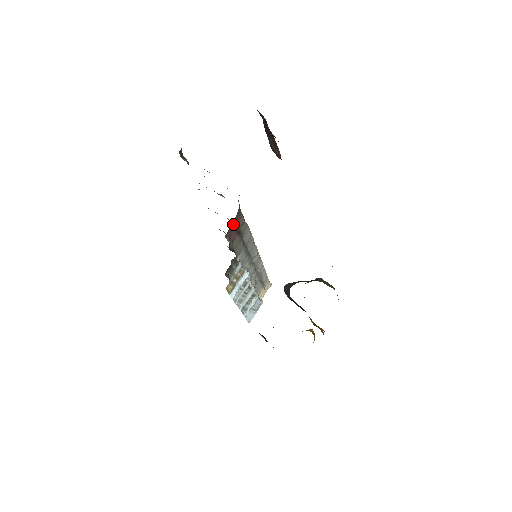
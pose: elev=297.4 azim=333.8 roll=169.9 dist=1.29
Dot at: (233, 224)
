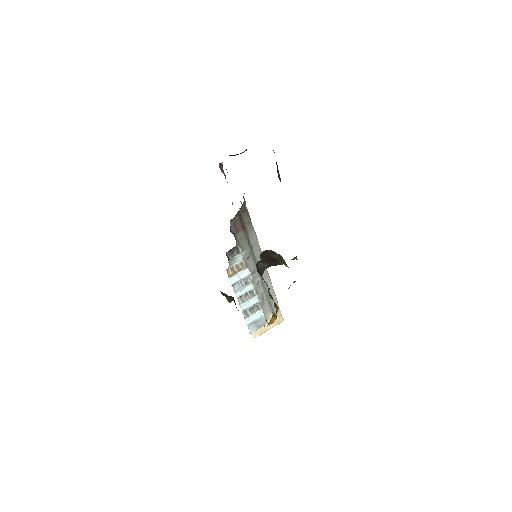
Dot at: (239, 216)
